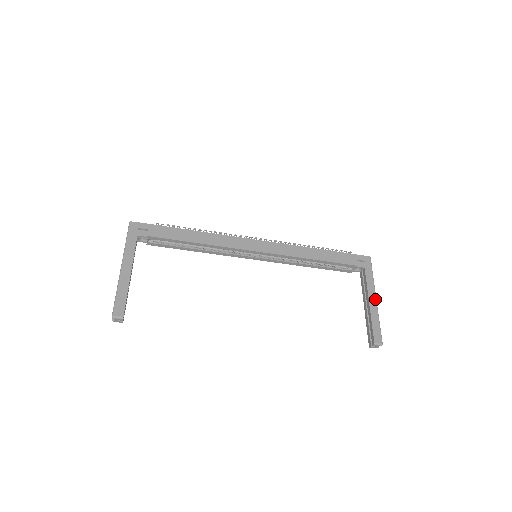
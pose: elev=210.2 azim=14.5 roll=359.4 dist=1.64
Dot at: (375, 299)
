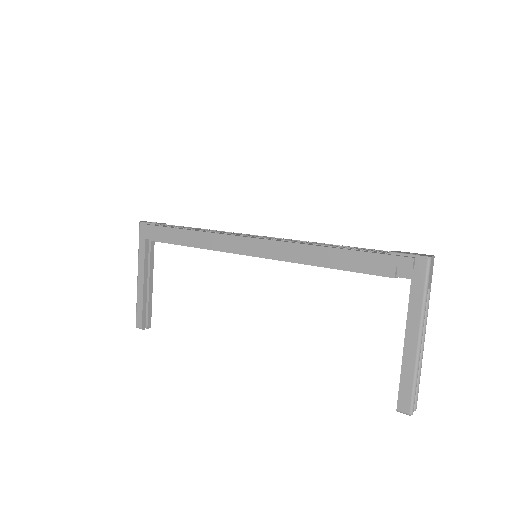
Dot at: (417, 339)
